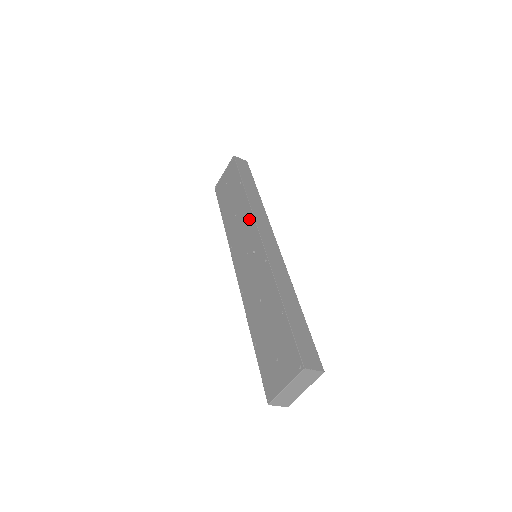
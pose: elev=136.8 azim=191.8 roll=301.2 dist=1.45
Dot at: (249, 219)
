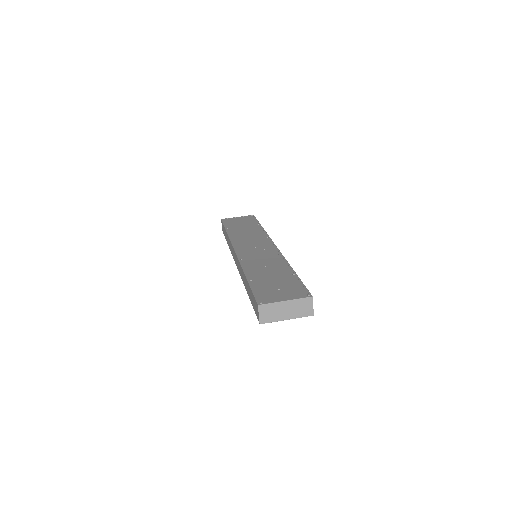
Dot at: (264, 237)
